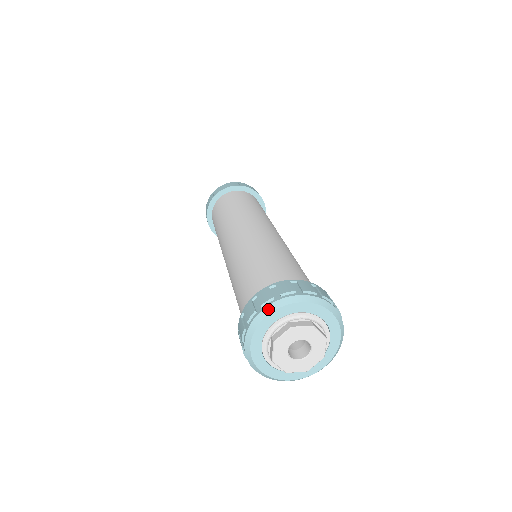
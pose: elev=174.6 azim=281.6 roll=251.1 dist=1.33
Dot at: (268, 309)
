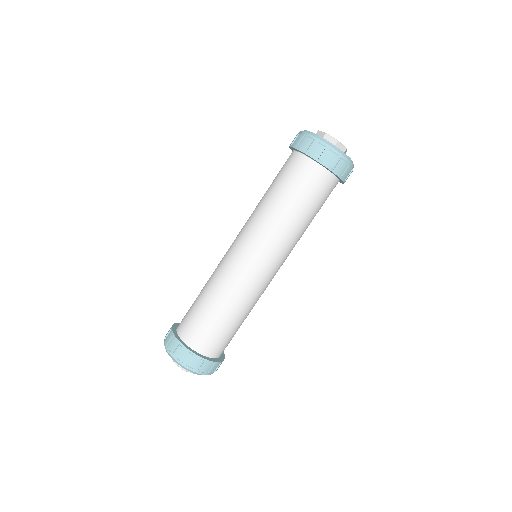
Dot at: occluded
